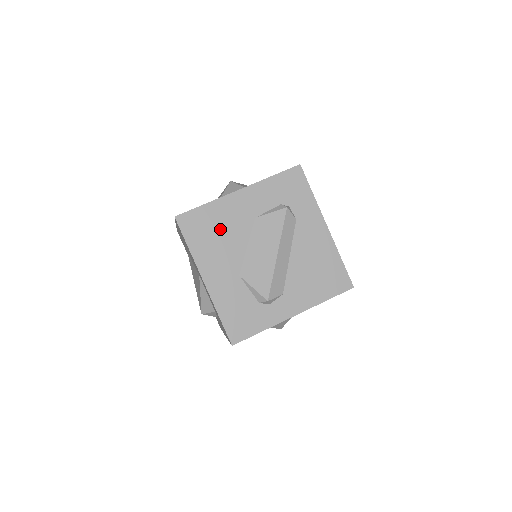
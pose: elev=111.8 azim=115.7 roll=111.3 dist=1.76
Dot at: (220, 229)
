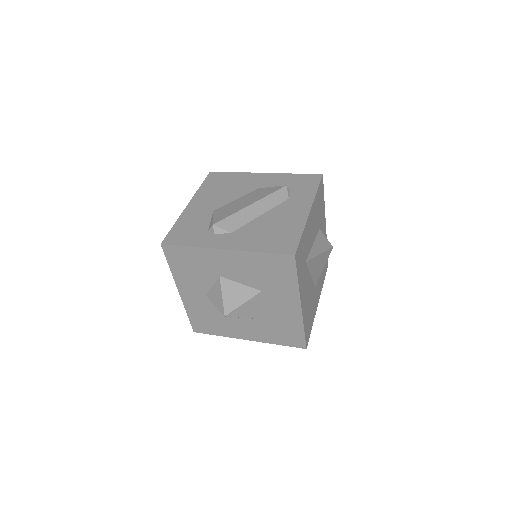
Dot at: (230, 185)
